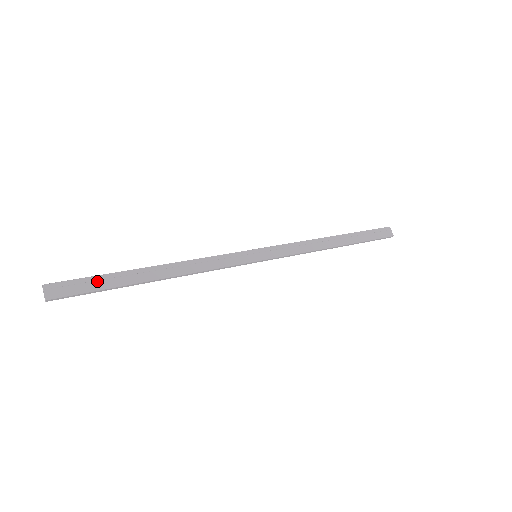
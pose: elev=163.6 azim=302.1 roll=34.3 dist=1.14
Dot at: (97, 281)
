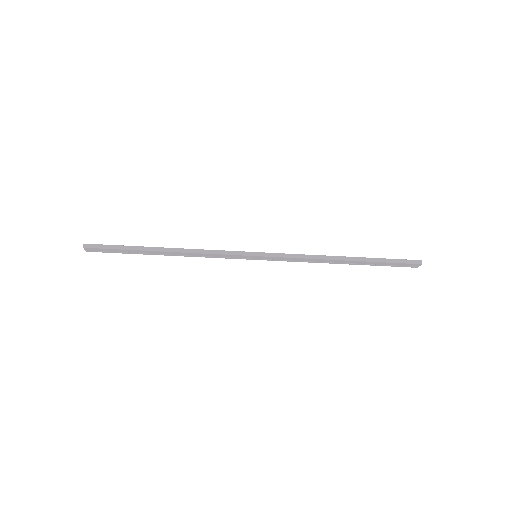
Dot at: occluded
